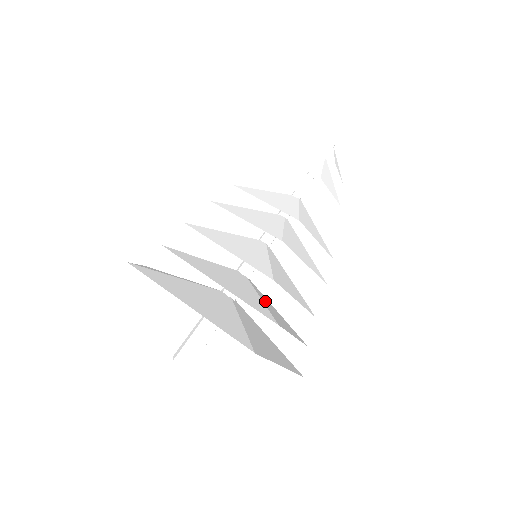
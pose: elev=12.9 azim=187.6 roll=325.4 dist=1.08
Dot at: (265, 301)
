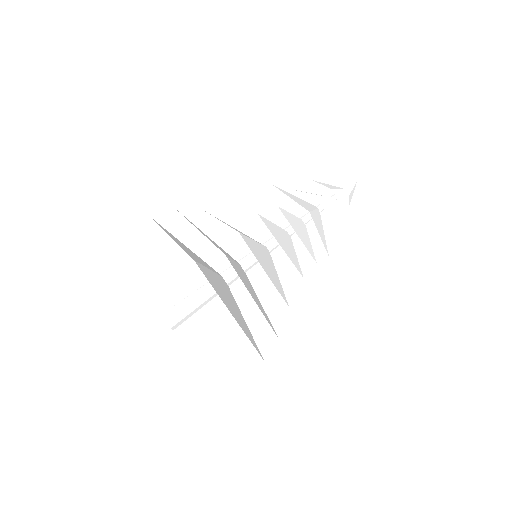
Dot at: occluded
